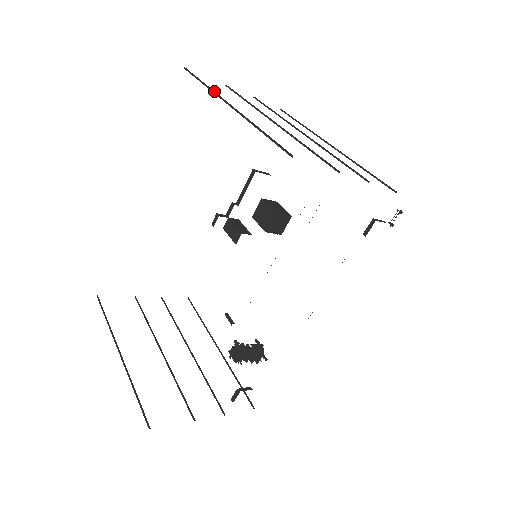
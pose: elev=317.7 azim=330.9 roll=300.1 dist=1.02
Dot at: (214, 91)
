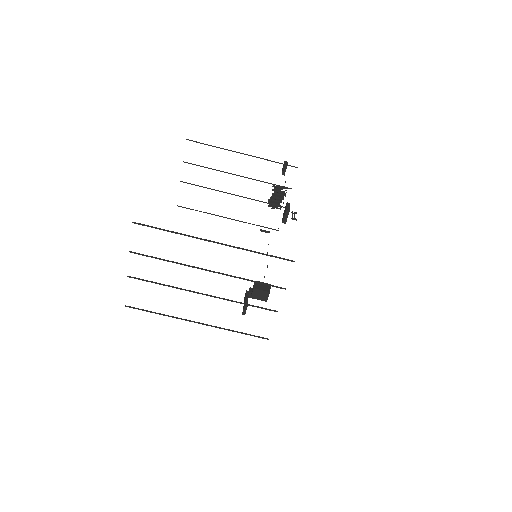
Dot at: occluded
